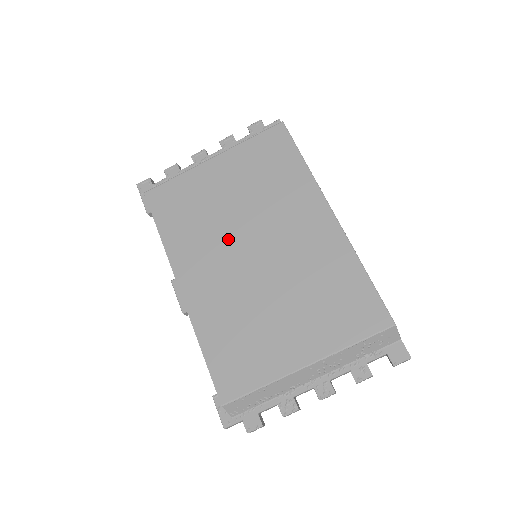
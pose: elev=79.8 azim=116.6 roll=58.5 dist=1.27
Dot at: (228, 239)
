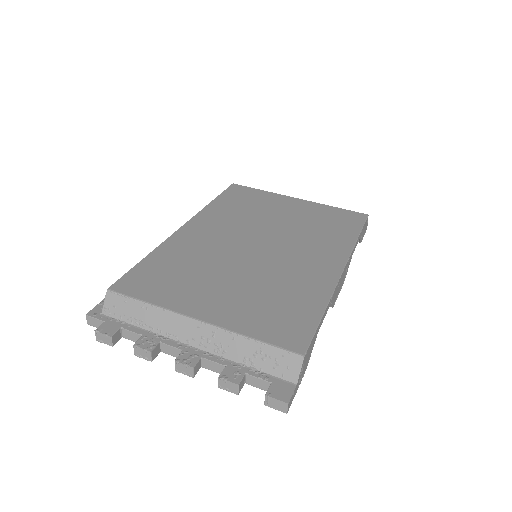
Dot at: (250, 230)
